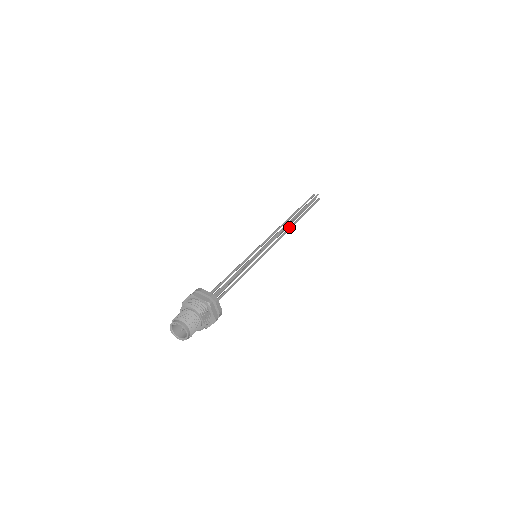
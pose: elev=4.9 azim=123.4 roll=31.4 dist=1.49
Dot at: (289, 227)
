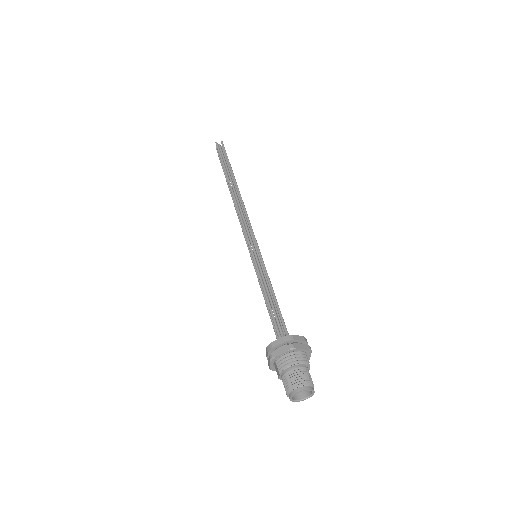
Dot at: (240, 201)
